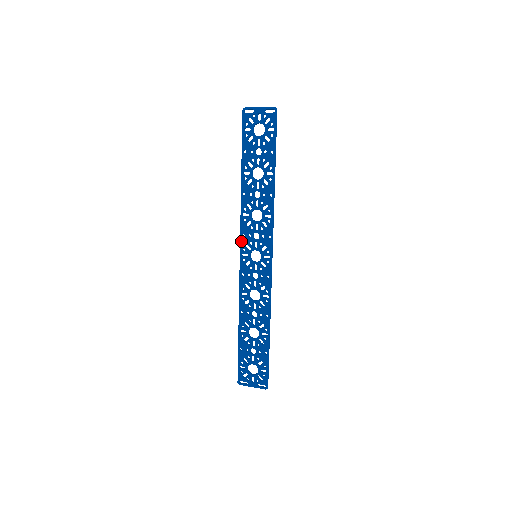
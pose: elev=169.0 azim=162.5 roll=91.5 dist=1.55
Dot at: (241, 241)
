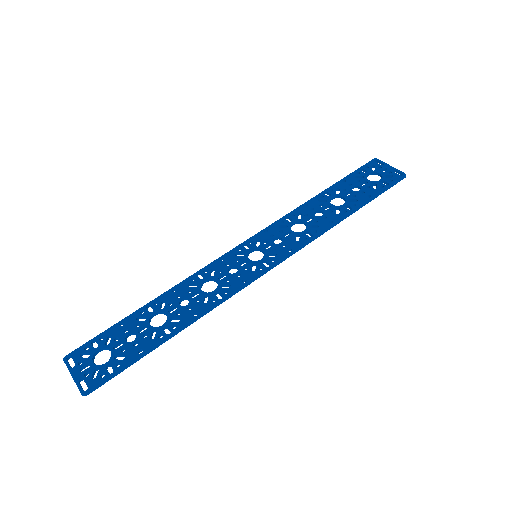
Dot at: (258, 234)
